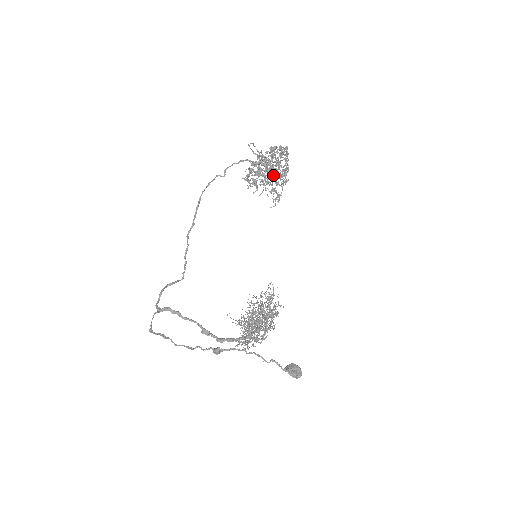
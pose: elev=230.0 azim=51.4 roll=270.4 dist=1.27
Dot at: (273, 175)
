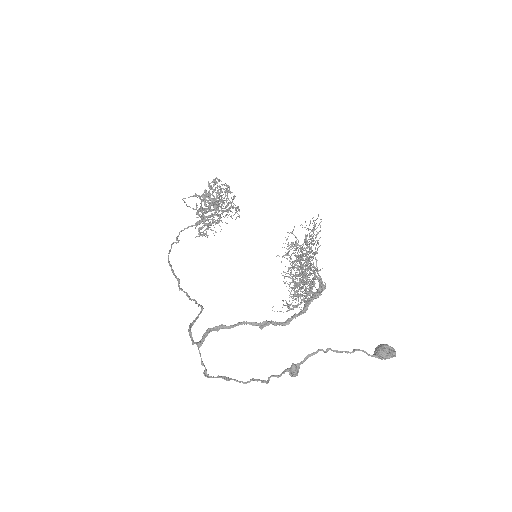
Dot at: occluded
